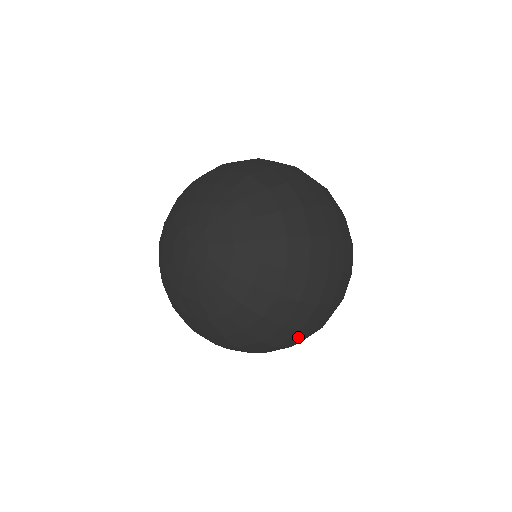
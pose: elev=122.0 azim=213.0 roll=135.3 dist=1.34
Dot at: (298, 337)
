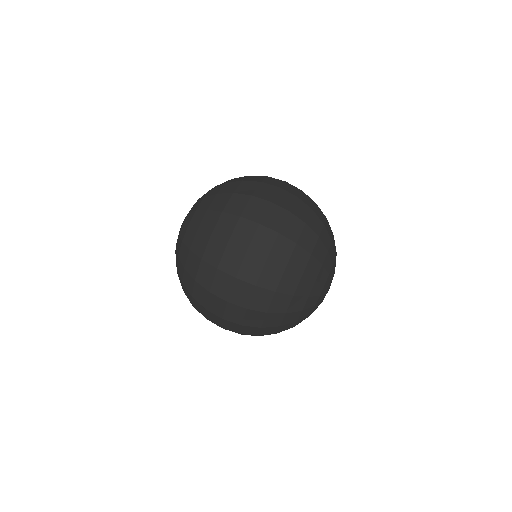
Dot at: occluded
